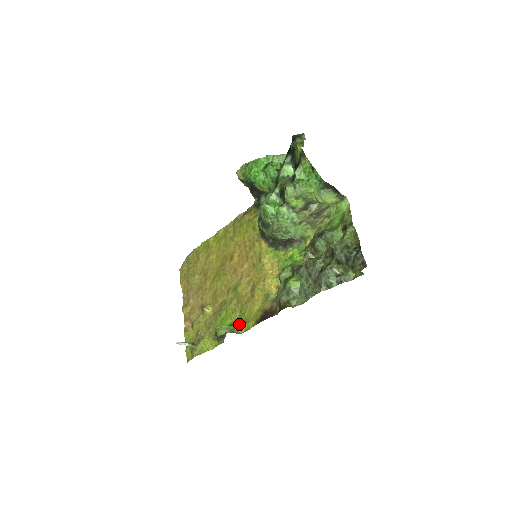
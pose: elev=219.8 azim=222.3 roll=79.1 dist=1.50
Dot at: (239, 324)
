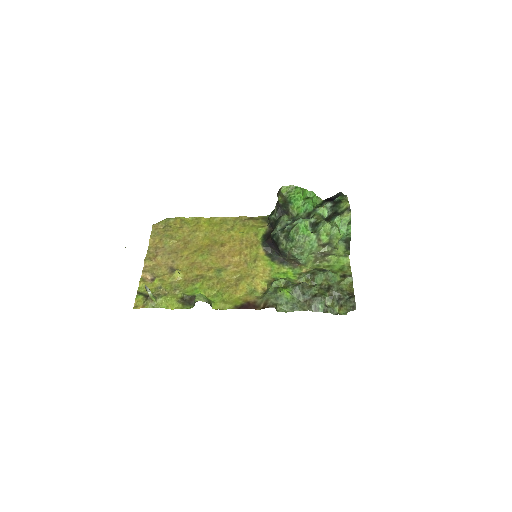
Dot at: (213, 301)
